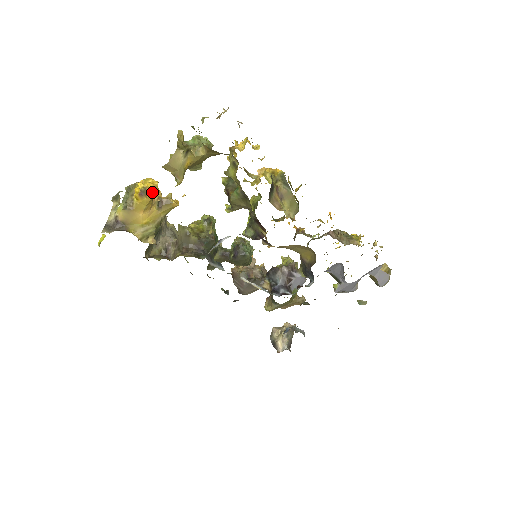
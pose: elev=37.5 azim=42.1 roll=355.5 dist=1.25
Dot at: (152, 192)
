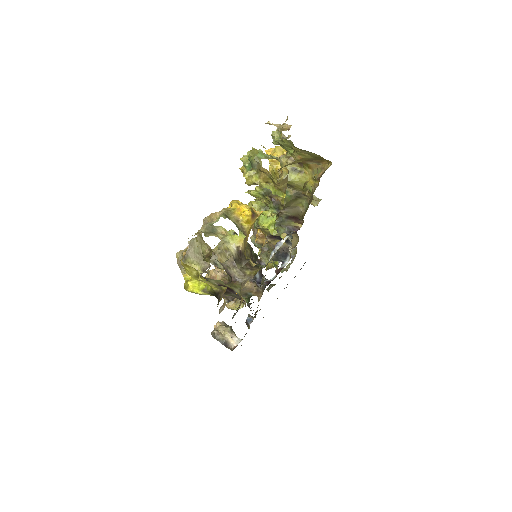
Dot at: (256, 211)
